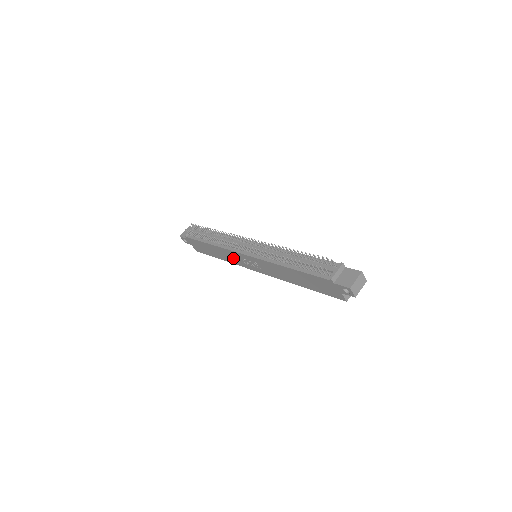
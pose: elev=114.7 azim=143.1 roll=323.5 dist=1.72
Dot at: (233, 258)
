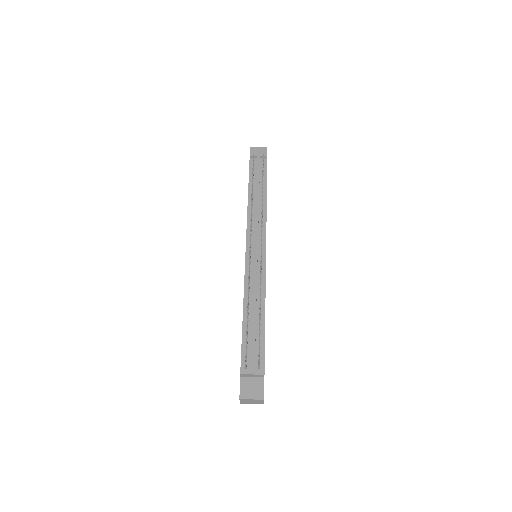
Dot at: occluded
